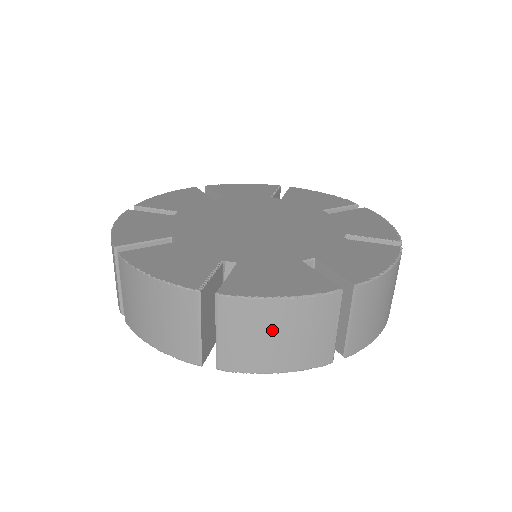
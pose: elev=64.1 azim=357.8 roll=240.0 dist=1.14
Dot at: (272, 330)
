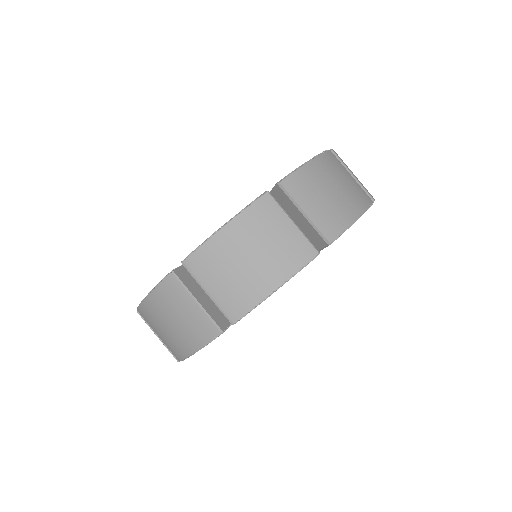
Dot at: (238, 257)
